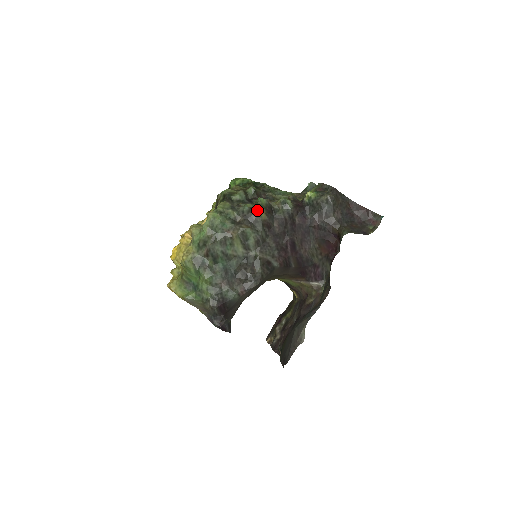
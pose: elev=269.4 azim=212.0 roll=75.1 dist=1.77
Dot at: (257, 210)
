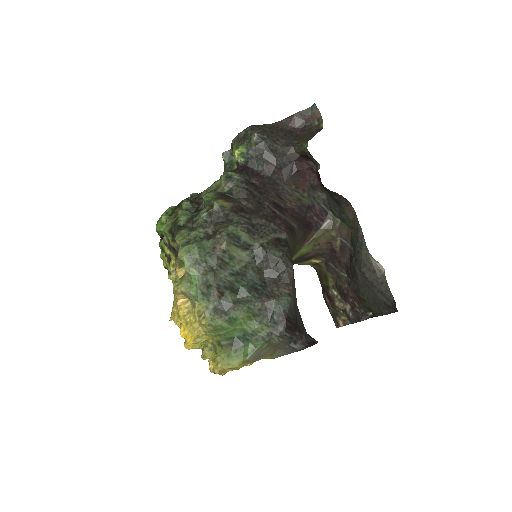
Dot at: (216, 205)
